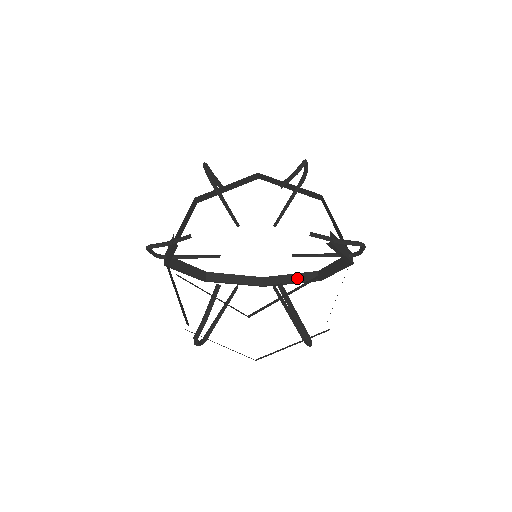
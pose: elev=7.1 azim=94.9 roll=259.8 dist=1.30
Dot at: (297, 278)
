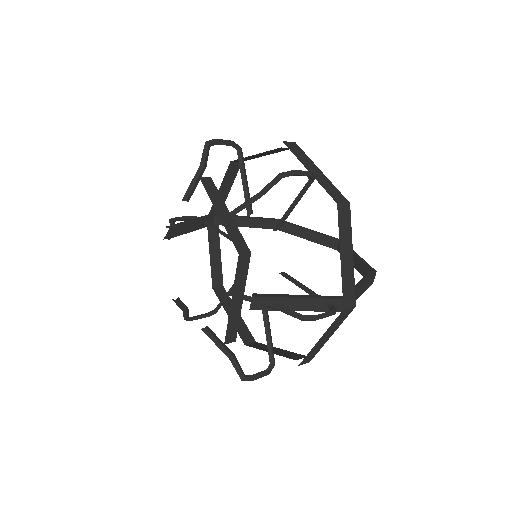
Dot at: (356, 264)
